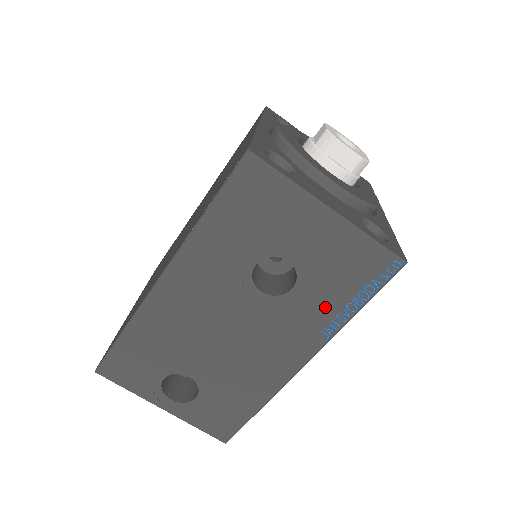
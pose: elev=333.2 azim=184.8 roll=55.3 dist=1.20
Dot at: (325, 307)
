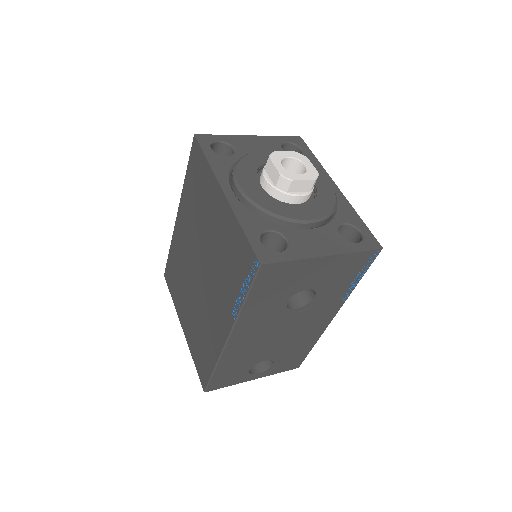
Dot at: (338, 292)
